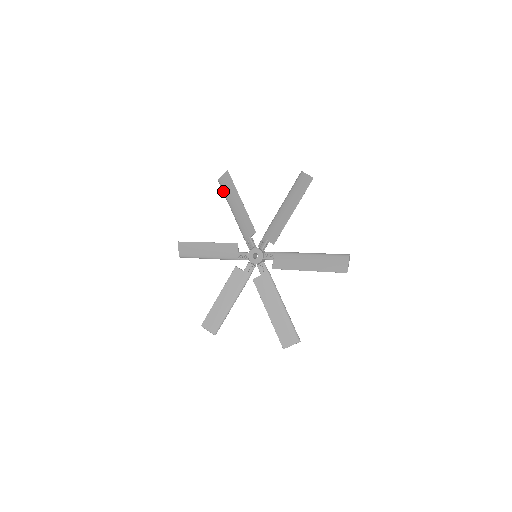
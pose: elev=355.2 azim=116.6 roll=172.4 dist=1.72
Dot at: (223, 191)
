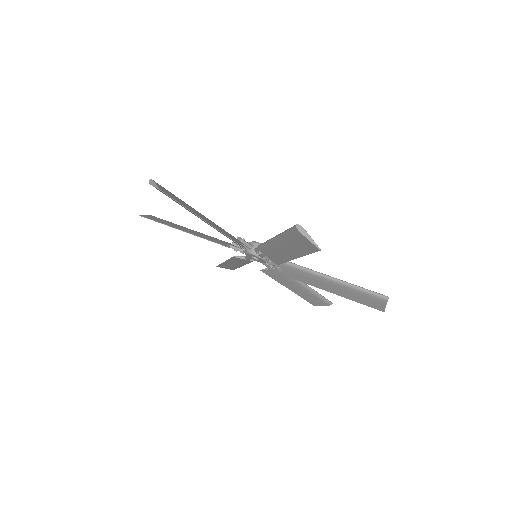
Dot at: occluded
